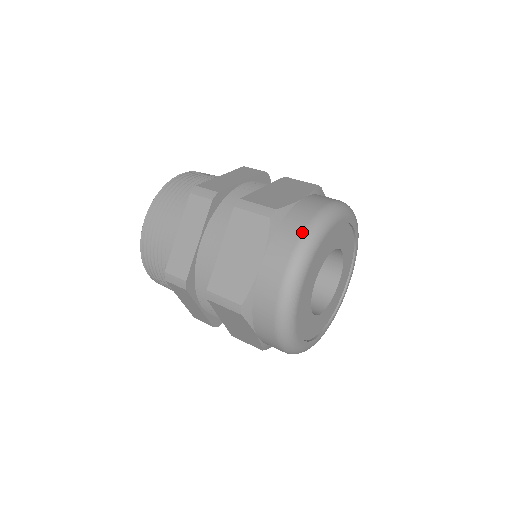
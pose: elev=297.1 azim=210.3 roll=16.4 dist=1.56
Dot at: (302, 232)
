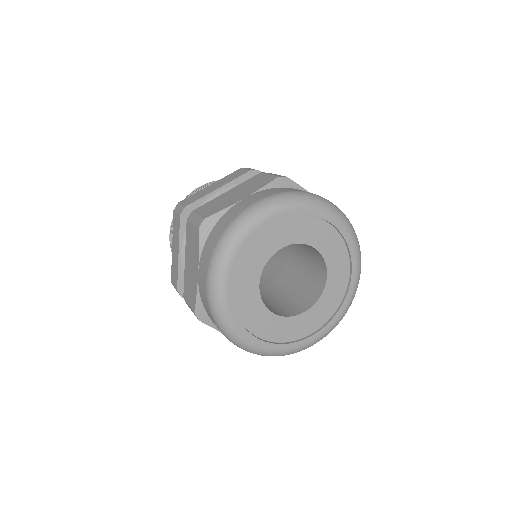
Dot at: occluded
